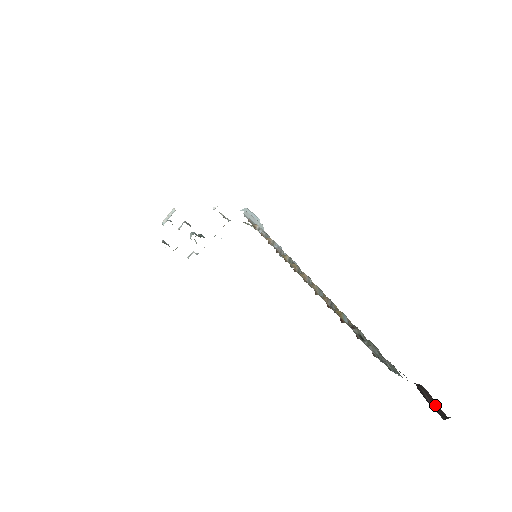
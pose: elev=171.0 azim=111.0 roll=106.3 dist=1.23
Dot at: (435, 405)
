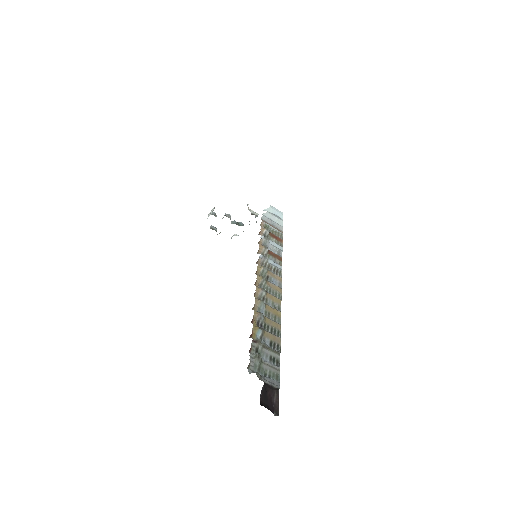
Dot at: (277, 405)
